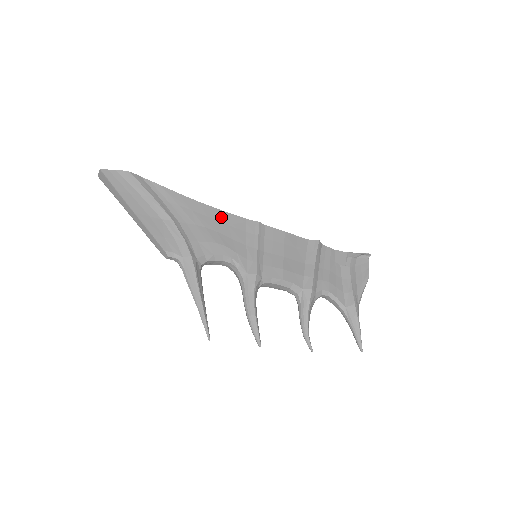
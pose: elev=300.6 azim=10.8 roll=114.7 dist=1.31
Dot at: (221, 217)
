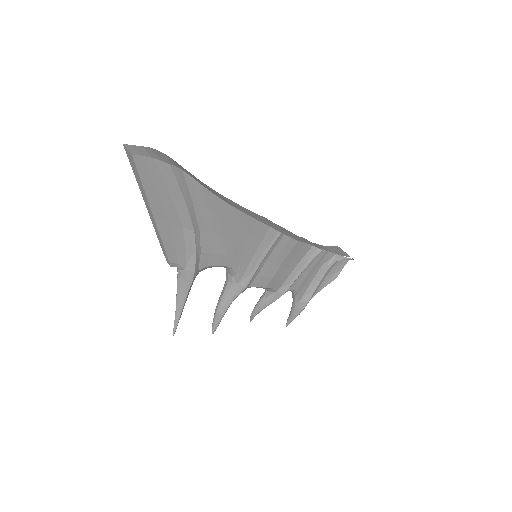
Dot at: (247, 225)
